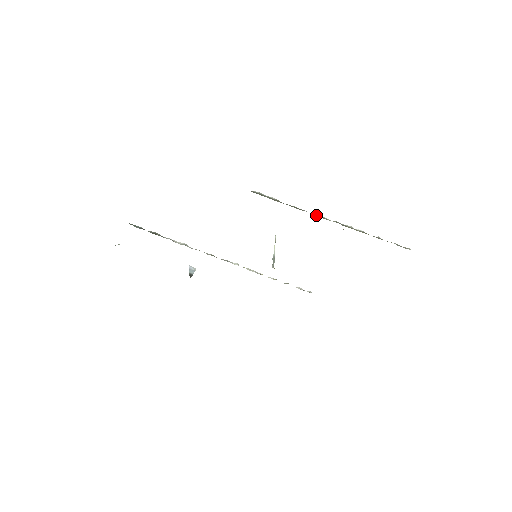
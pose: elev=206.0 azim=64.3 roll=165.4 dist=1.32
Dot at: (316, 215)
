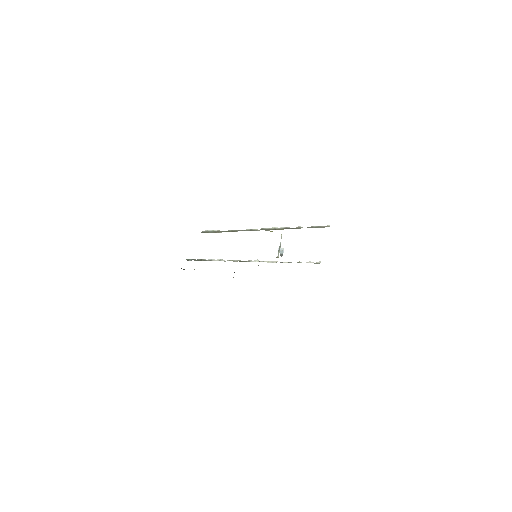
Dot at: occluded
